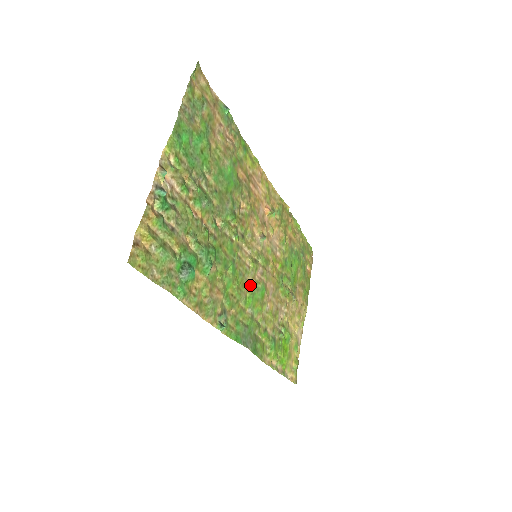
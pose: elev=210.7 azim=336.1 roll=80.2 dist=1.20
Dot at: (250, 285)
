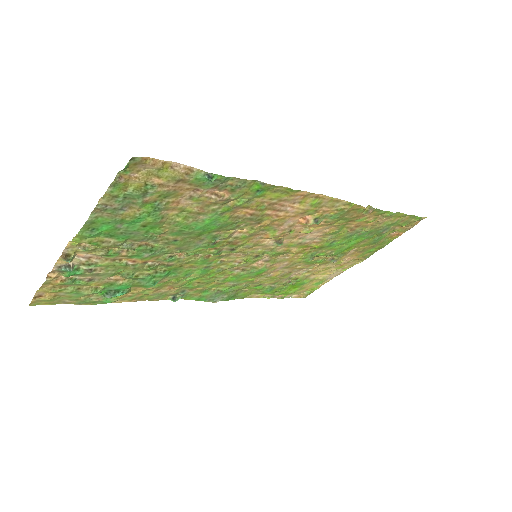
Dot at: (238, 270)
